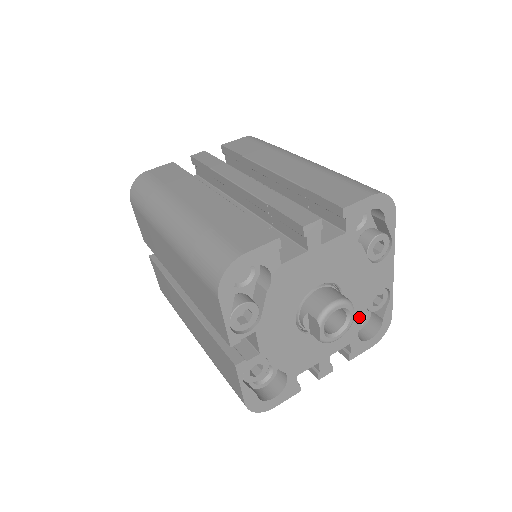
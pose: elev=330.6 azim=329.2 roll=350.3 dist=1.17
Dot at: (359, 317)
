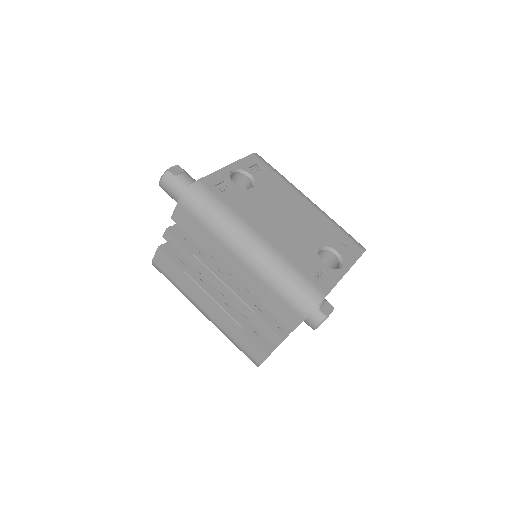
Dot at: occluded
